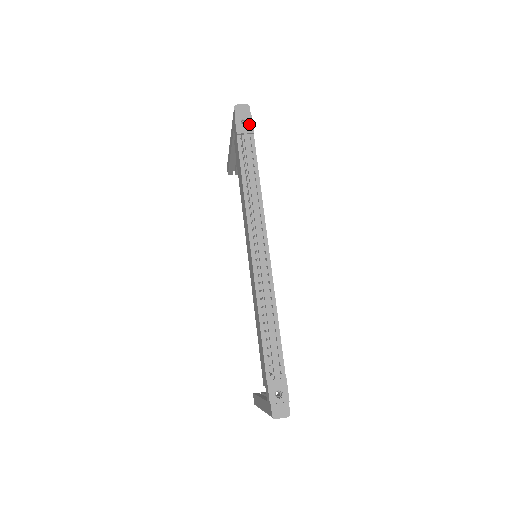
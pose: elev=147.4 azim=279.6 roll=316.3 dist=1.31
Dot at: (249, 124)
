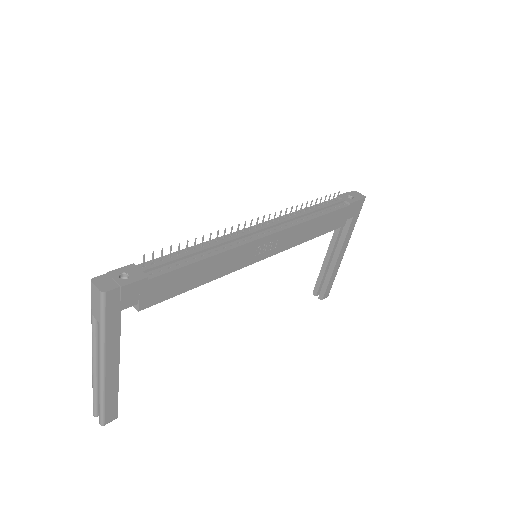
Dot at: (353, 200)
